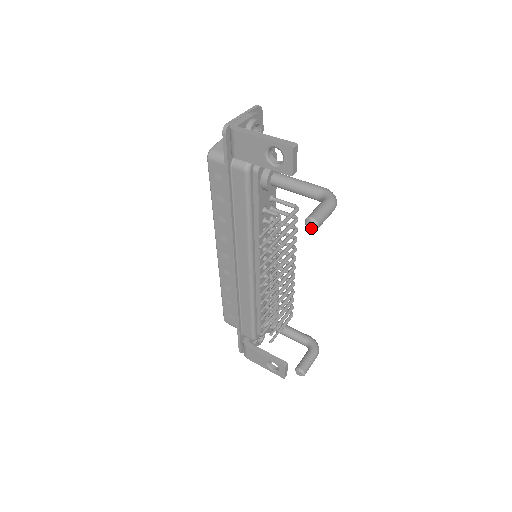
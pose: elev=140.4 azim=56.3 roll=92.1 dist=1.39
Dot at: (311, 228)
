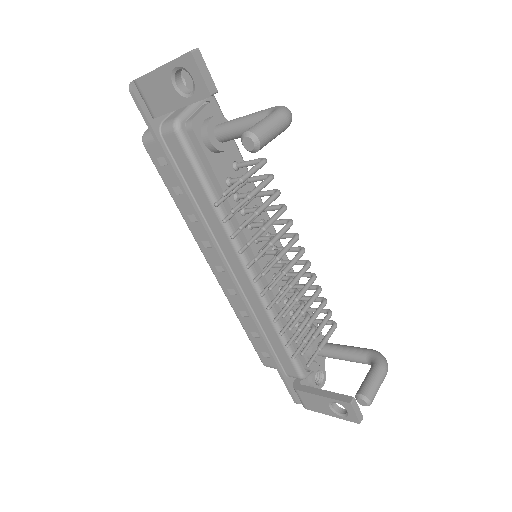
Dot at: (251, 148)
